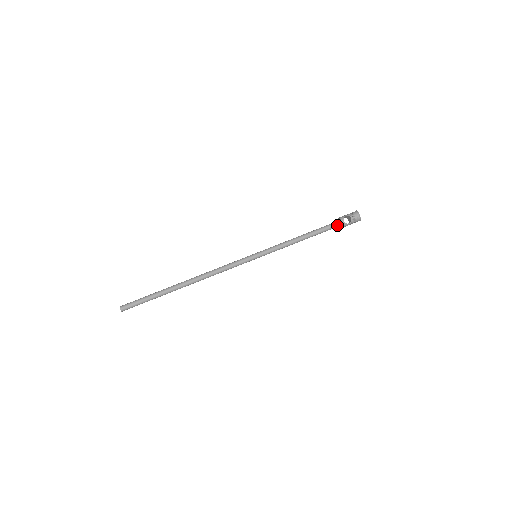
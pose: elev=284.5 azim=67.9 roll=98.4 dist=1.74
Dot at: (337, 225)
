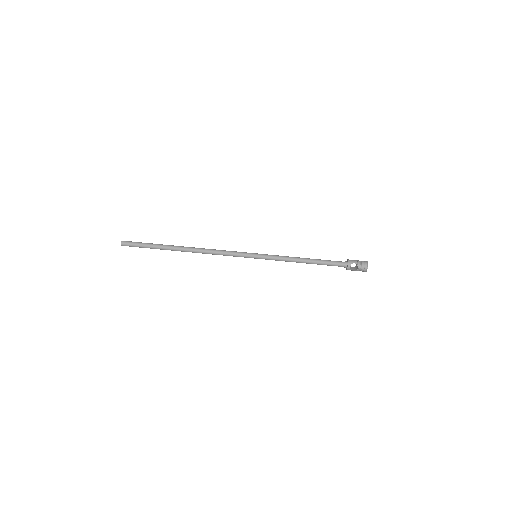
Dot at: (342, 266)
